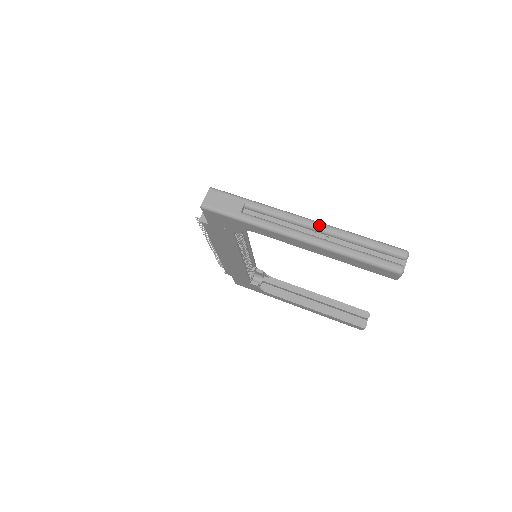
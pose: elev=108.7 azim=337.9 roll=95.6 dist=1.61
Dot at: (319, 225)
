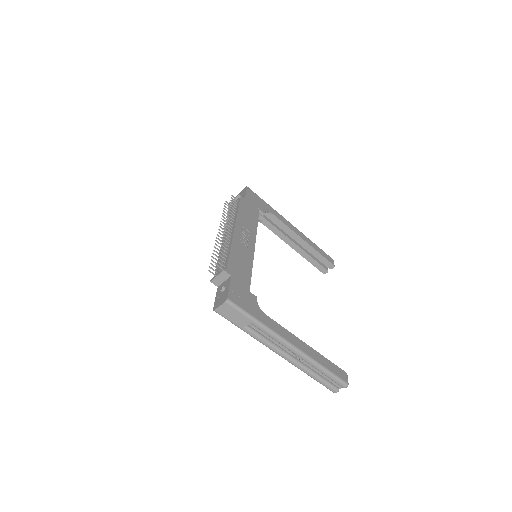
Dot at: (299, 355)
